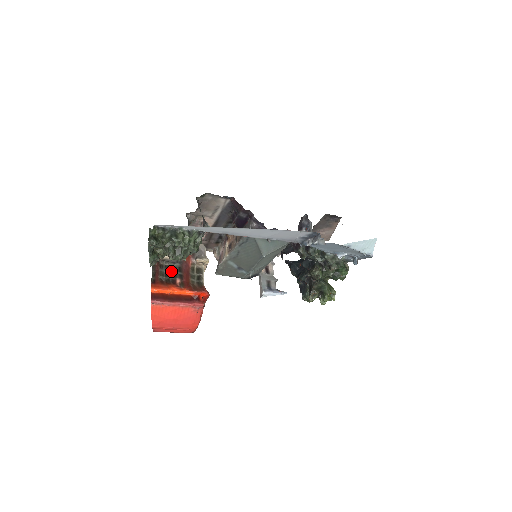
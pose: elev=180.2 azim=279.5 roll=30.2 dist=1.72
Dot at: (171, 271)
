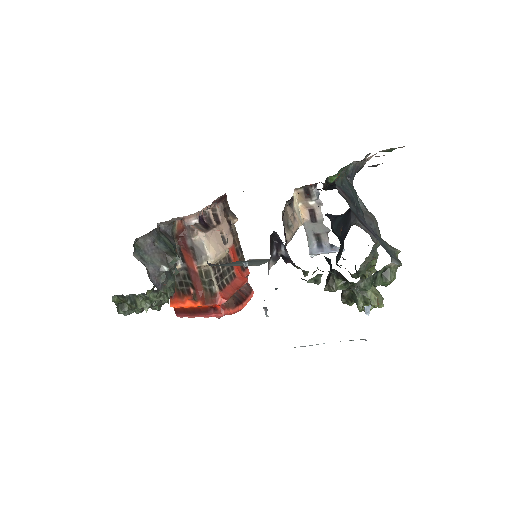
Dot at: (182, 280)
